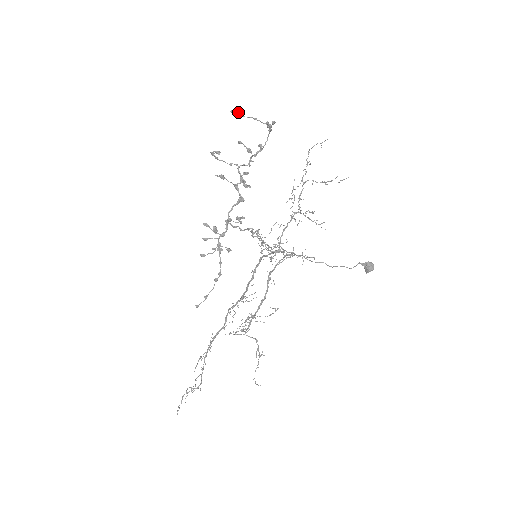
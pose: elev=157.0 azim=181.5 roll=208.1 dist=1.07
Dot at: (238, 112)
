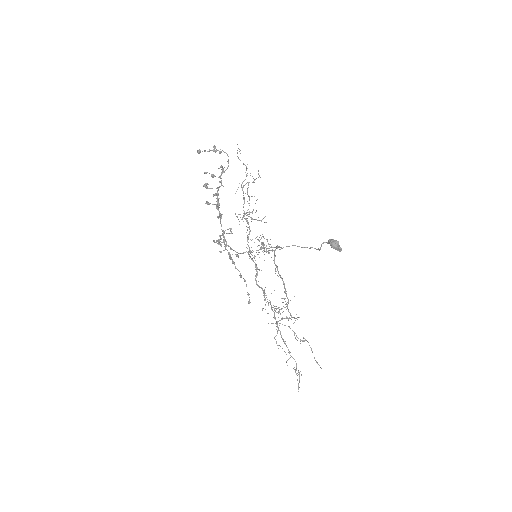
Dot at: (197, 151)
